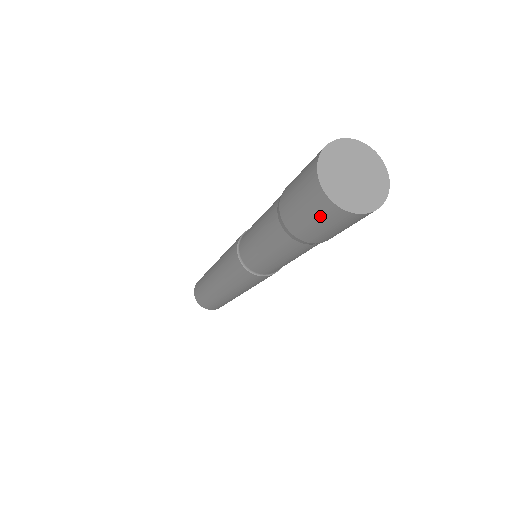
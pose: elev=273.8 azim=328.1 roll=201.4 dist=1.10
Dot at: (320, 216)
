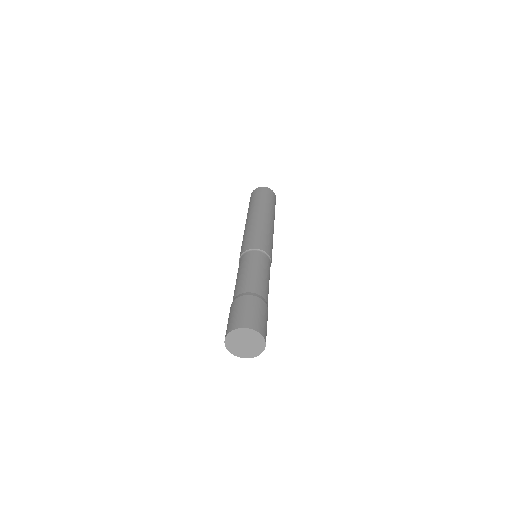
Dot at: occluded
